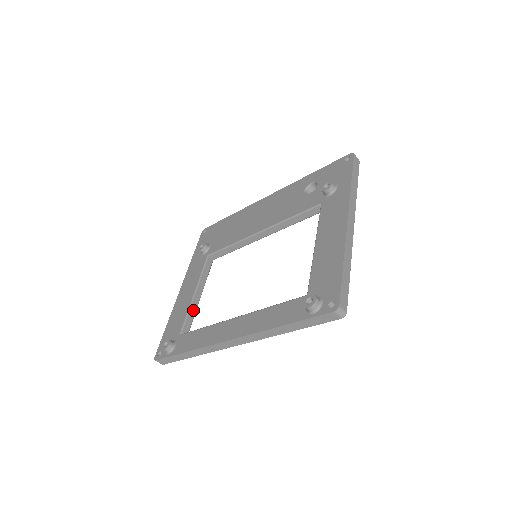
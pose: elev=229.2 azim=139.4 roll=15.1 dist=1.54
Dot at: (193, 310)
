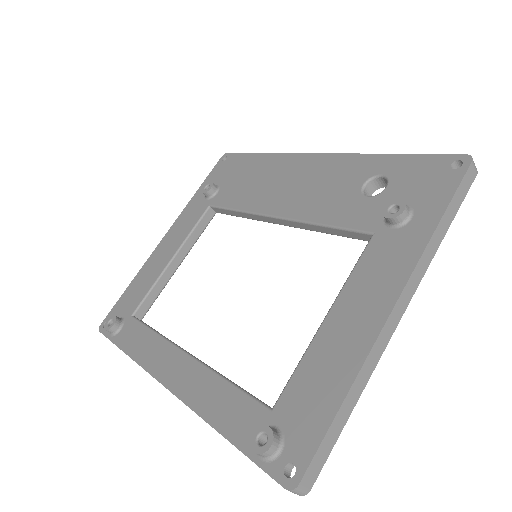
Dot at: (162, 283)
